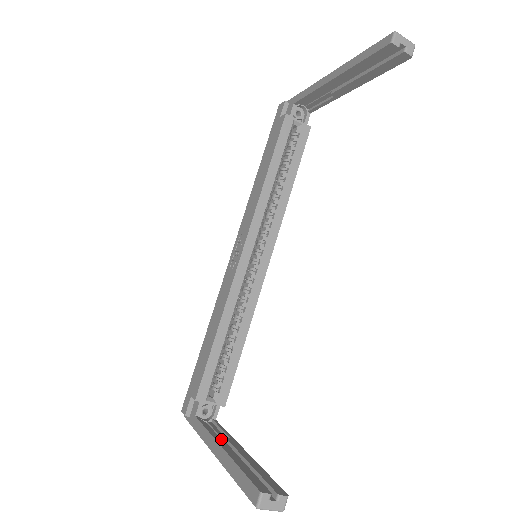
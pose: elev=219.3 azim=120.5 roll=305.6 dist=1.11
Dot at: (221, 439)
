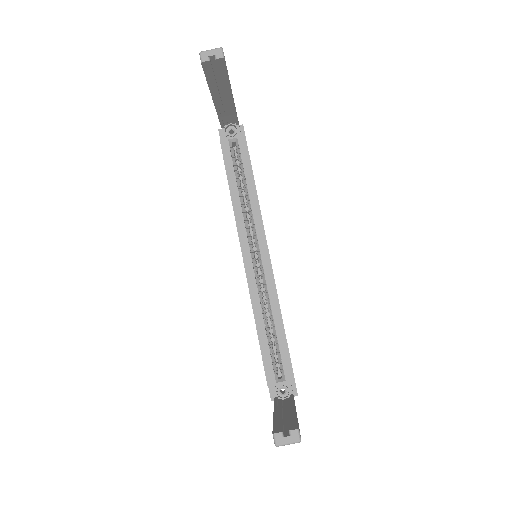
Dot at: (280, 407)
